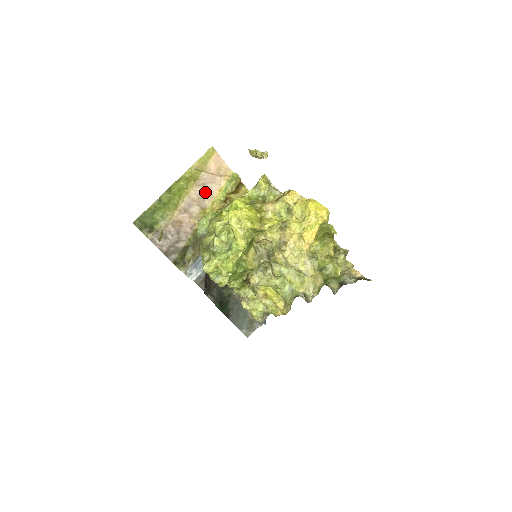
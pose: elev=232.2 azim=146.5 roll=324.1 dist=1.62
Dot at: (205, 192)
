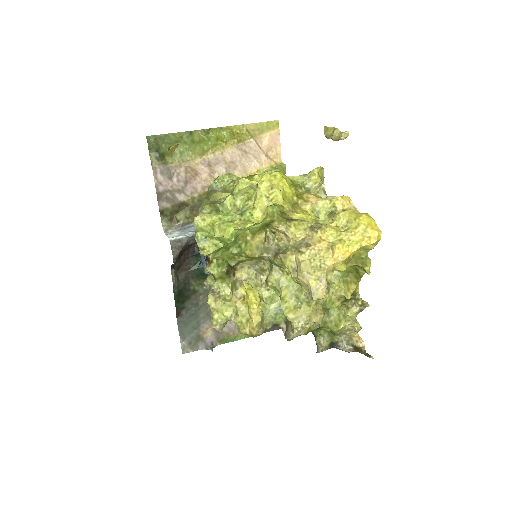
Dot at: (242, 161)
